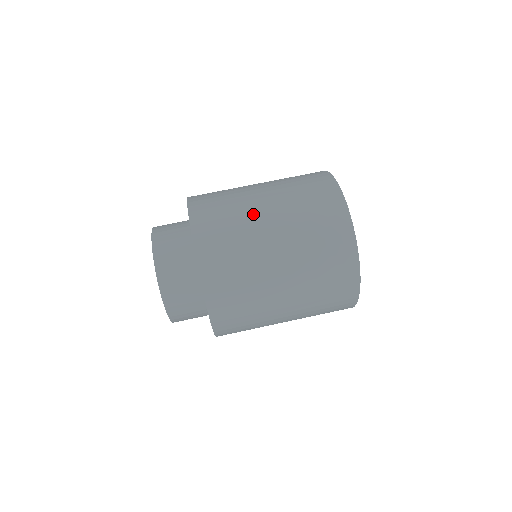
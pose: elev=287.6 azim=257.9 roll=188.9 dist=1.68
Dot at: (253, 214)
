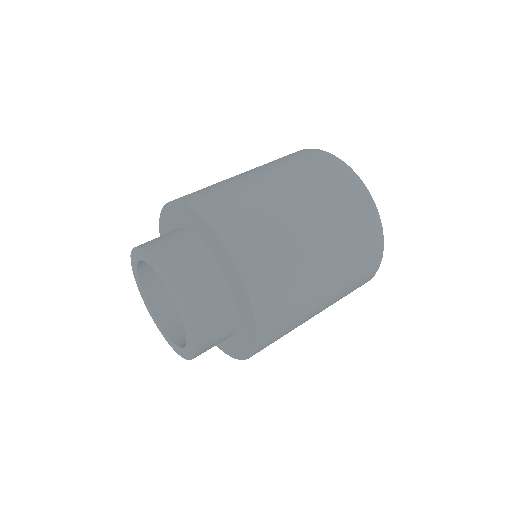
Dot at: (294, 229)
